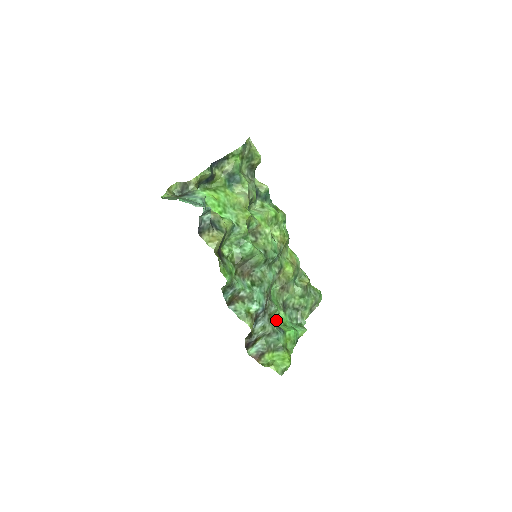
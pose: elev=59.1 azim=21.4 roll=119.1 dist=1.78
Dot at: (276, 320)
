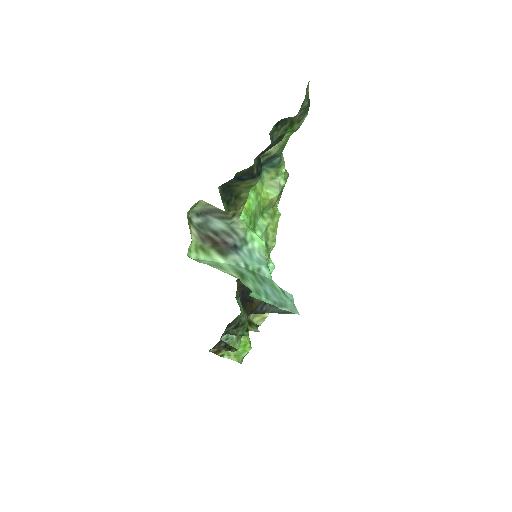
Dot at: occluded
